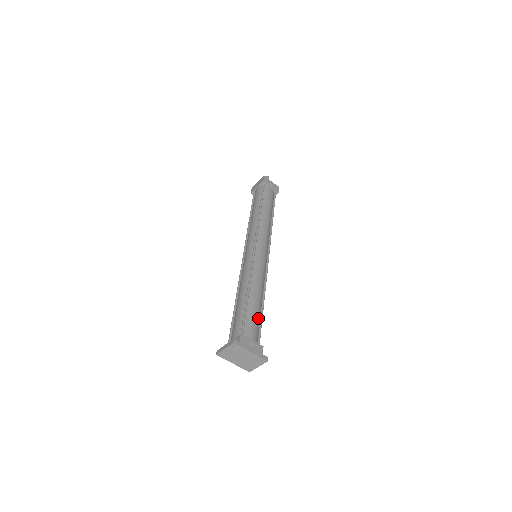
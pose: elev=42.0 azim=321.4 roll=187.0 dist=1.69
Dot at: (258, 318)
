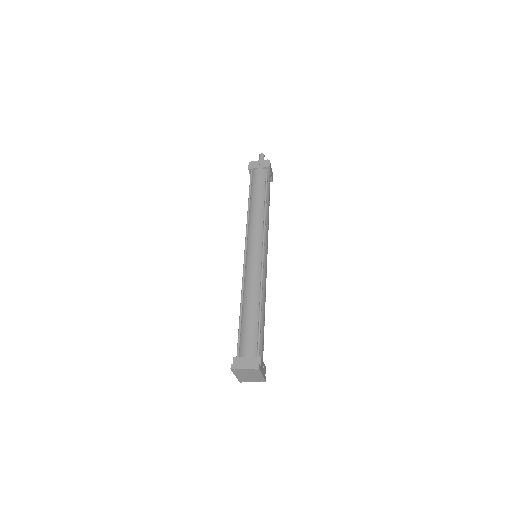
Dot at: occluded
